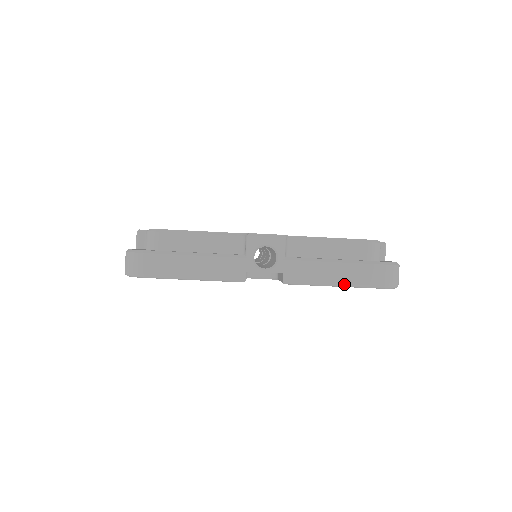
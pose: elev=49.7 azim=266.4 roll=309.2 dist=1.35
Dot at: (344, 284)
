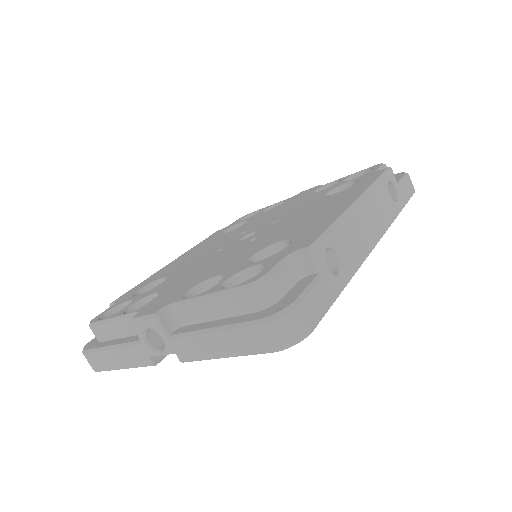
Dot at: (232, 355)
